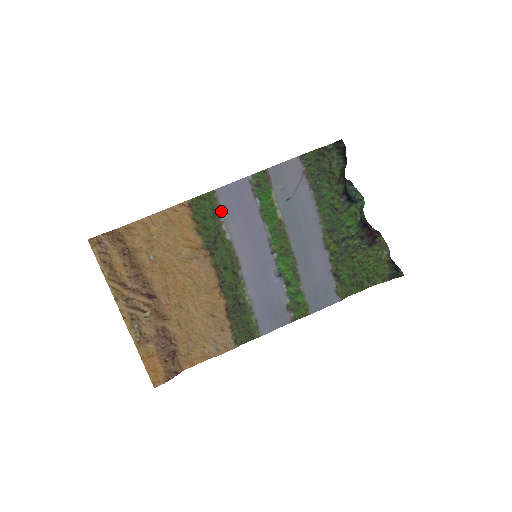
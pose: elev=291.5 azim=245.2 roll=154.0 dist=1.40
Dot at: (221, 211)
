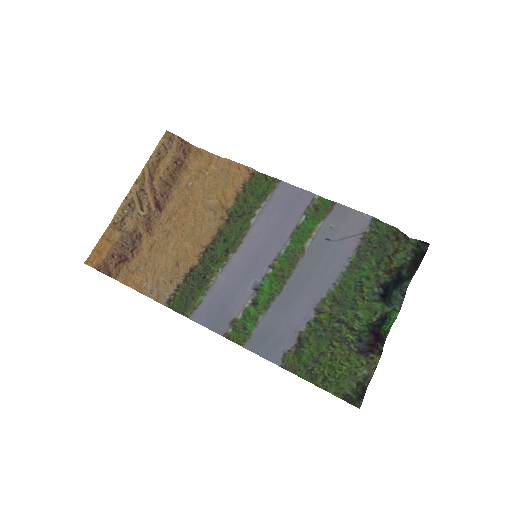
Dot at: (268, 199)
